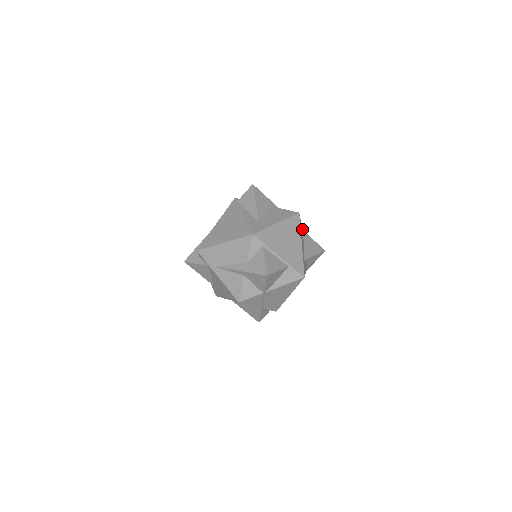
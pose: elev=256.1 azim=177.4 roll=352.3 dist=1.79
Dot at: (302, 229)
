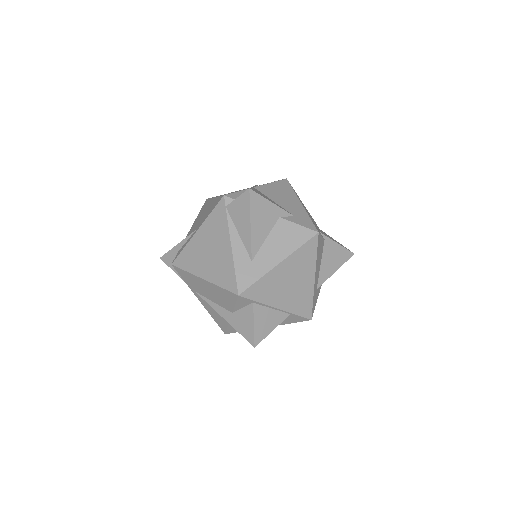
Dot at: (323, 239)
